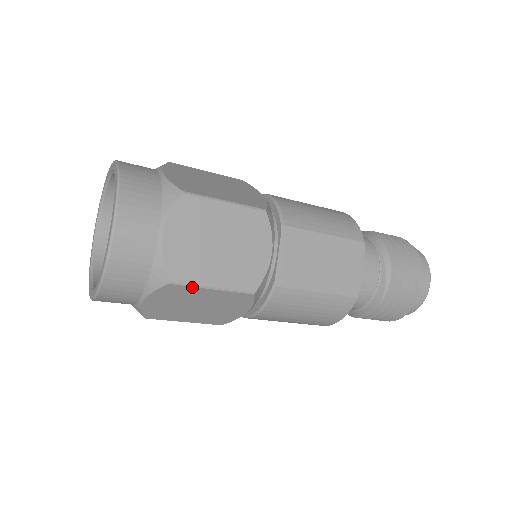
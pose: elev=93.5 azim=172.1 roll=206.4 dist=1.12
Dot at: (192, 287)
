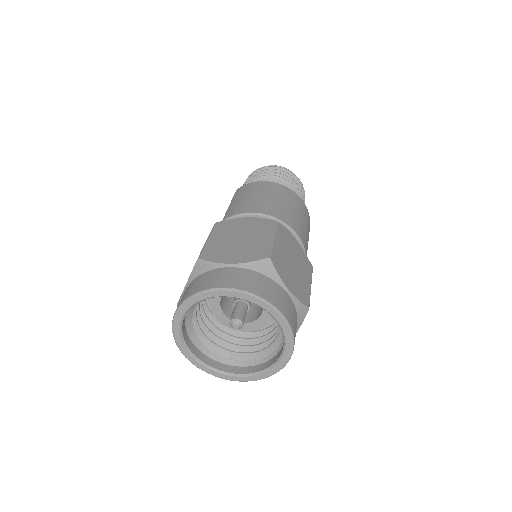
Dot at: occluded
